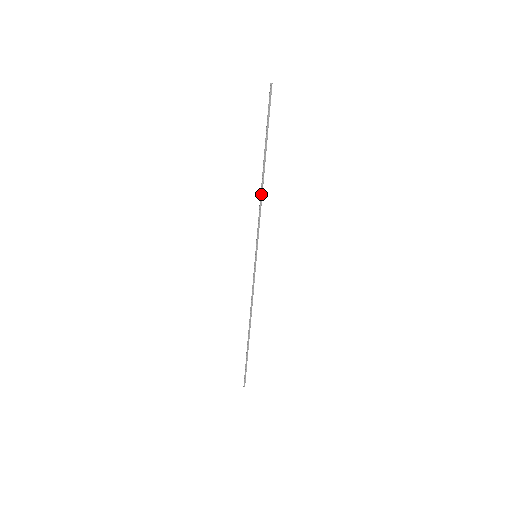
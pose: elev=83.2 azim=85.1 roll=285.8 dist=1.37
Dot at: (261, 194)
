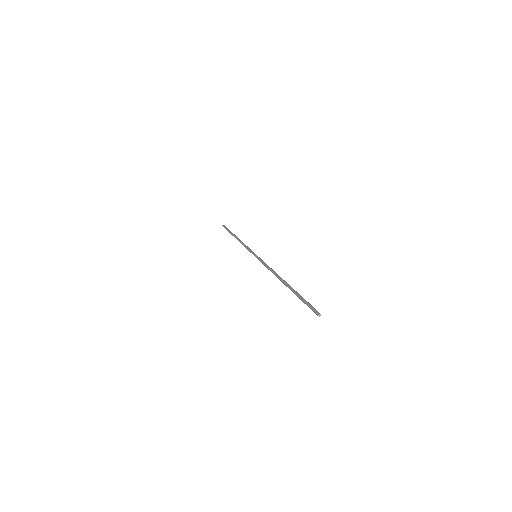
Dot at: (275, 275)
